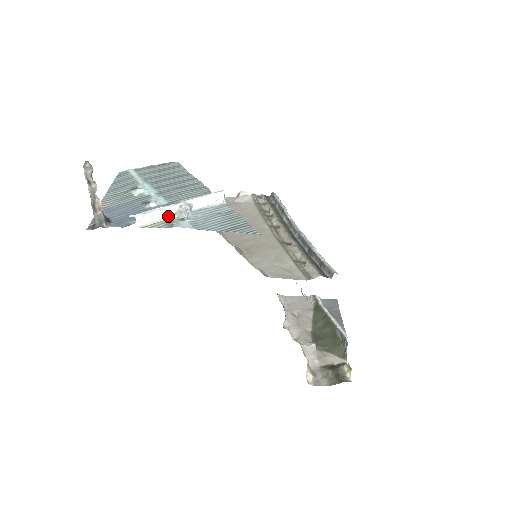
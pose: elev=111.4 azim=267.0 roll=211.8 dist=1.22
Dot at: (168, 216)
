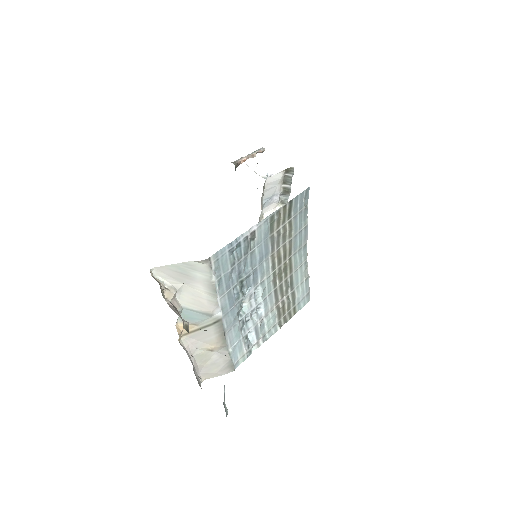
Dot at: (259, 175)
